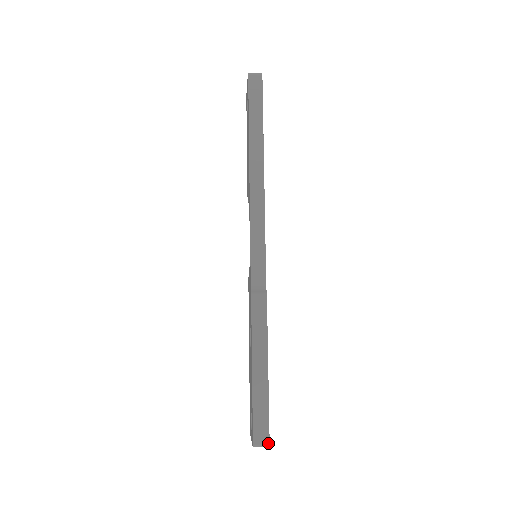
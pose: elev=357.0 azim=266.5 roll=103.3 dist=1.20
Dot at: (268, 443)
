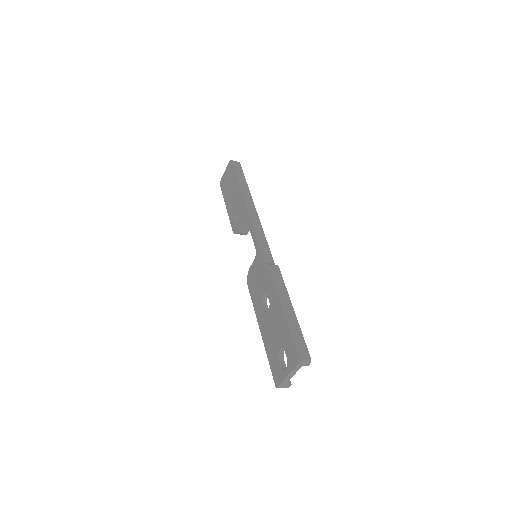
Dot at: (310, 358)
